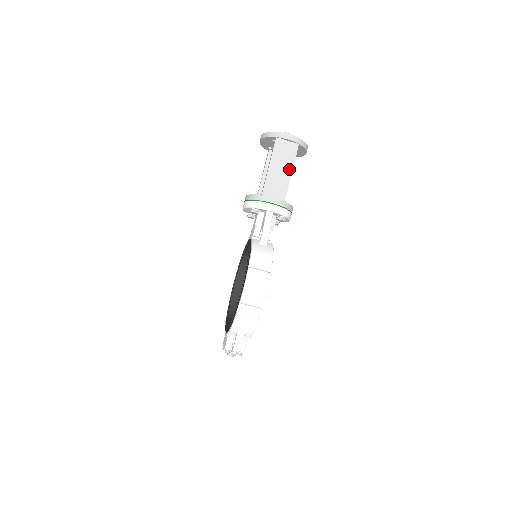
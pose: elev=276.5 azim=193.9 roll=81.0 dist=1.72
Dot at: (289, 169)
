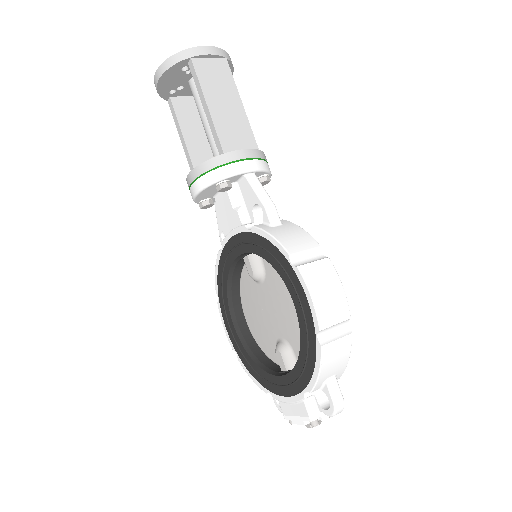
Dot at: (236, 100)
